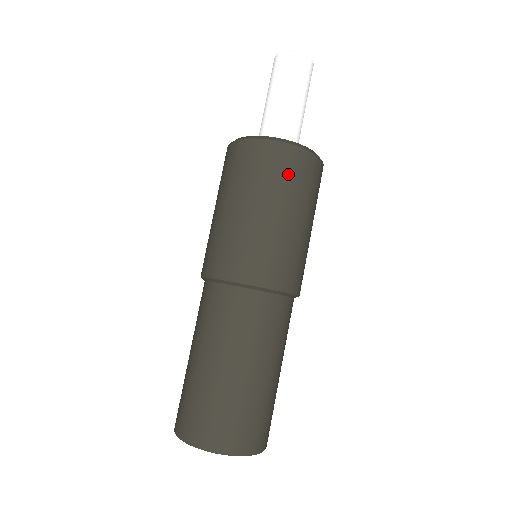
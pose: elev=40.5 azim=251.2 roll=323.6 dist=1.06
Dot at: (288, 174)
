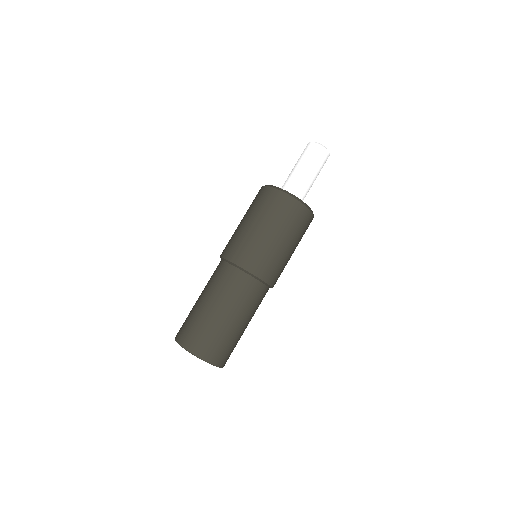
Dot at: (295, 220)
